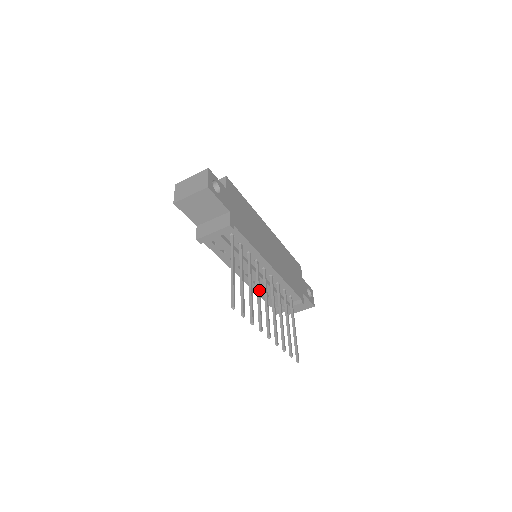
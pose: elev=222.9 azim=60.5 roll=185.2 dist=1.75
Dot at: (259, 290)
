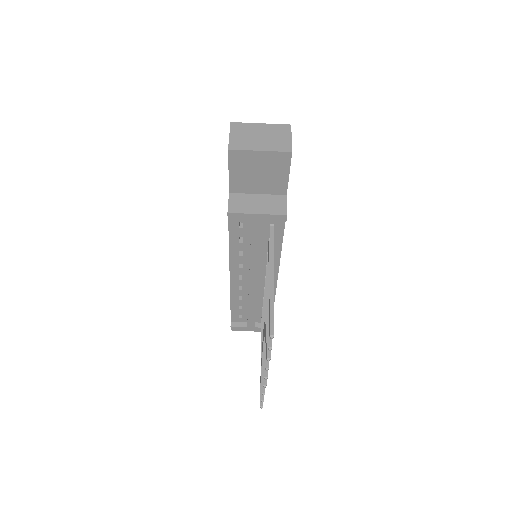
Dot at: occluded
